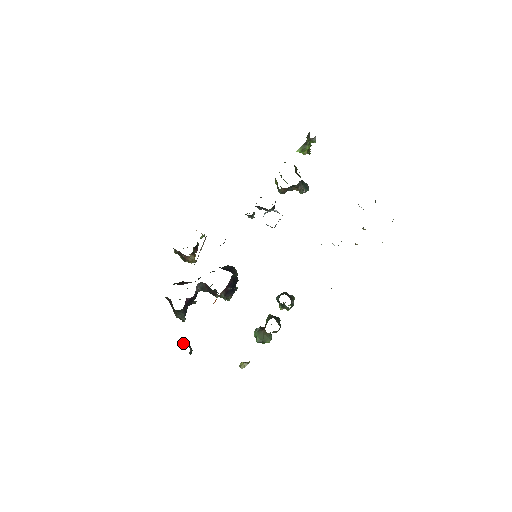
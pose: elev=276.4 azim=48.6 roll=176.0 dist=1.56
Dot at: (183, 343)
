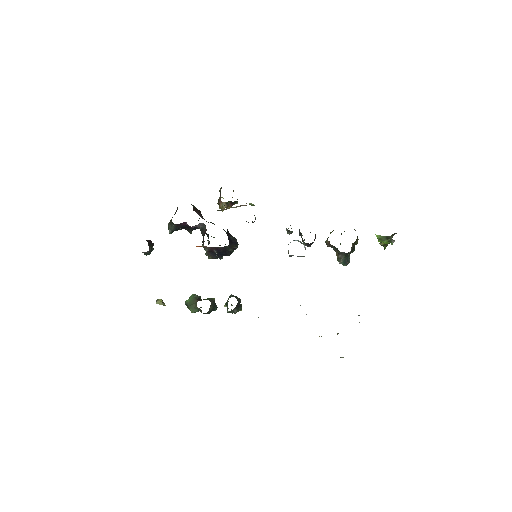
Dot at: (150, 243)
